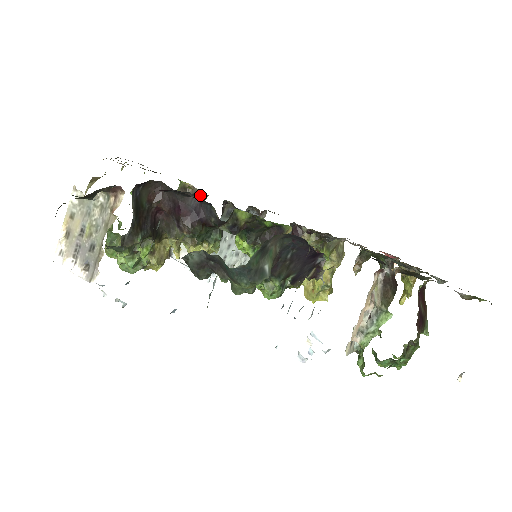
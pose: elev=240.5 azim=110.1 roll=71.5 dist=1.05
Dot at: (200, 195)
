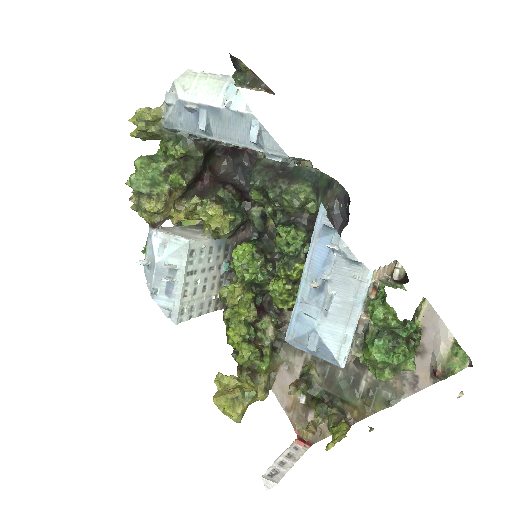
Dot at: occluded
